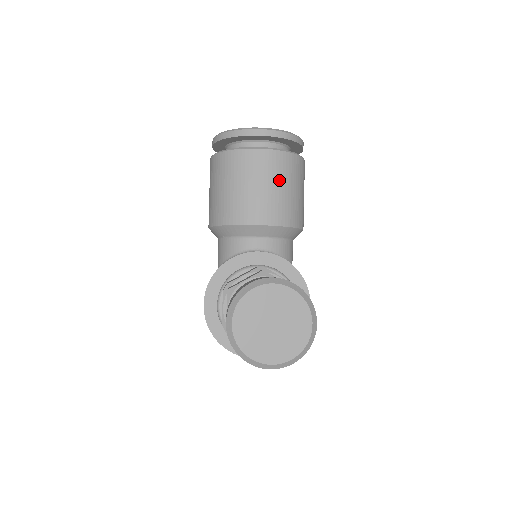
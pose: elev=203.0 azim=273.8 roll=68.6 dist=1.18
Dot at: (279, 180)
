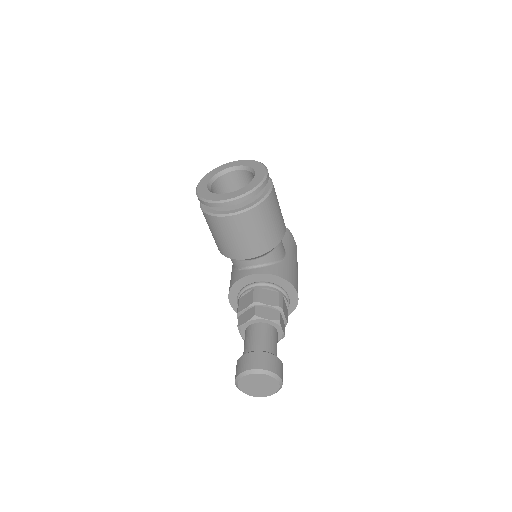
Dot at: (253, 229)
